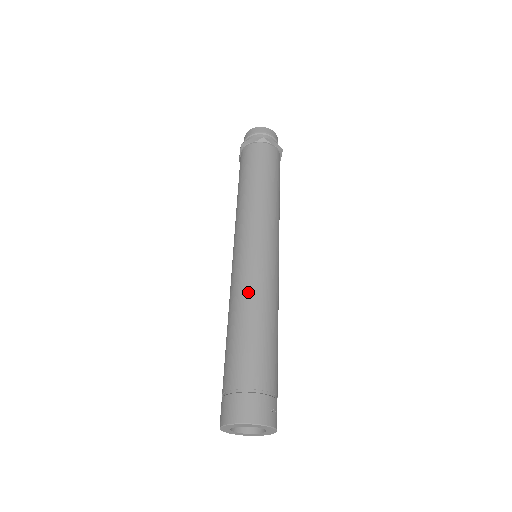
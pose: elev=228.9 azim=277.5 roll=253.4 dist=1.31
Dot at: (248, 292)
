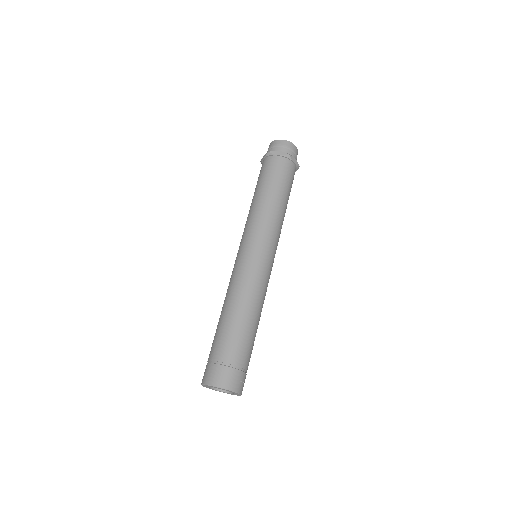
Dot at: (246, 289)
